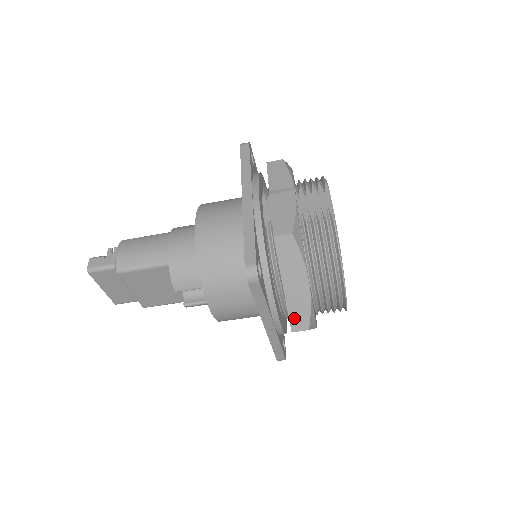
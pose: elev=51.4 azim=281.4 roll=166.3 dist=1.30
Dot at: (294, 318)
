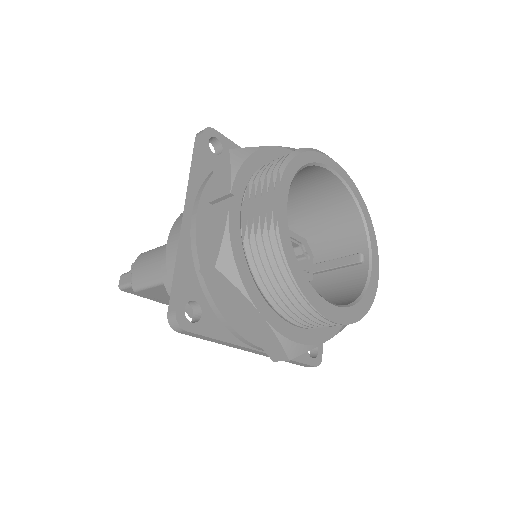
Dot at: (267, 349)
